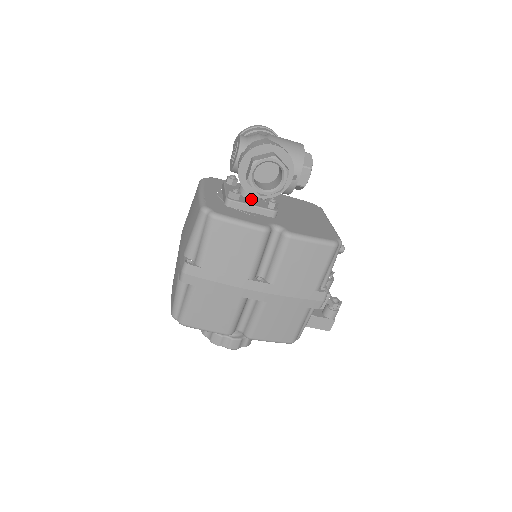
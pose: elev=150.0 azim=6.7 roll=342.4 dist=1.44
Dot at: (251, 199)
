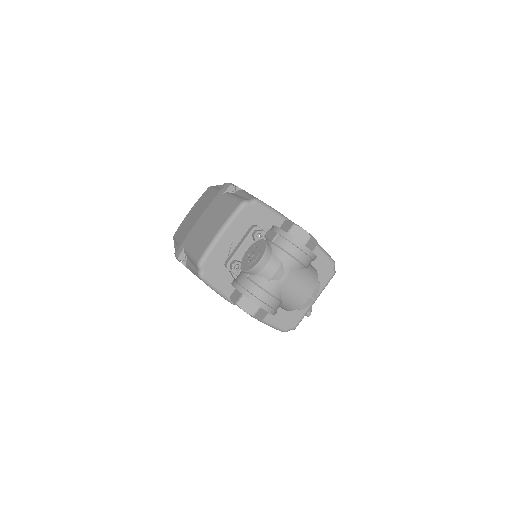
Dot at: occluded
